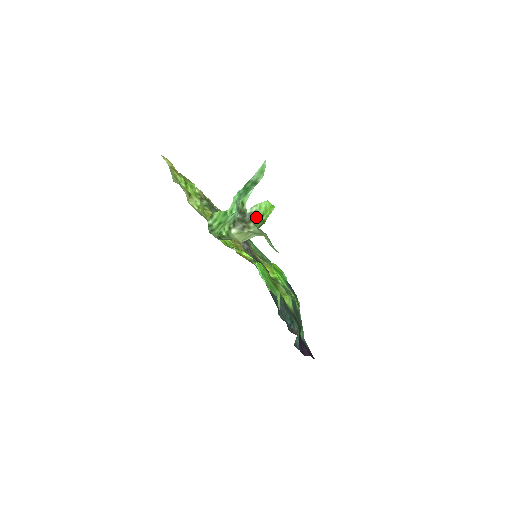
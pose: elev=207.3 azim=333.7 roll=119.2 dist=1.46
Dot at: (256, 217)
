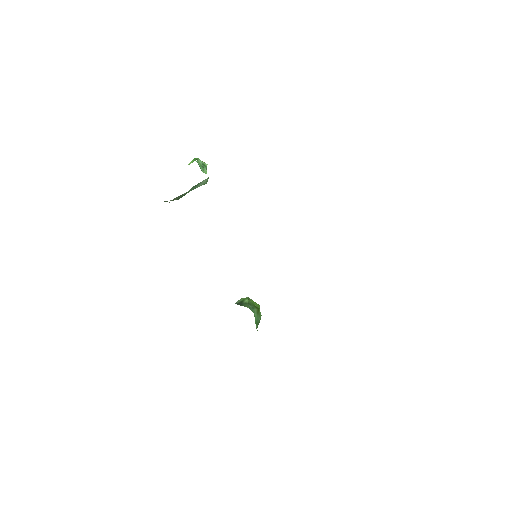
Dot at: (247, 301)
